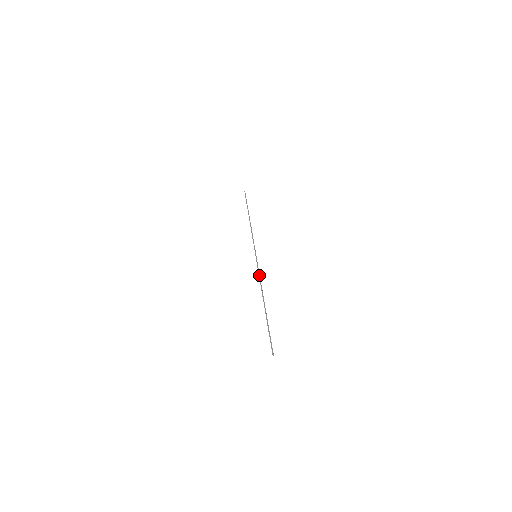
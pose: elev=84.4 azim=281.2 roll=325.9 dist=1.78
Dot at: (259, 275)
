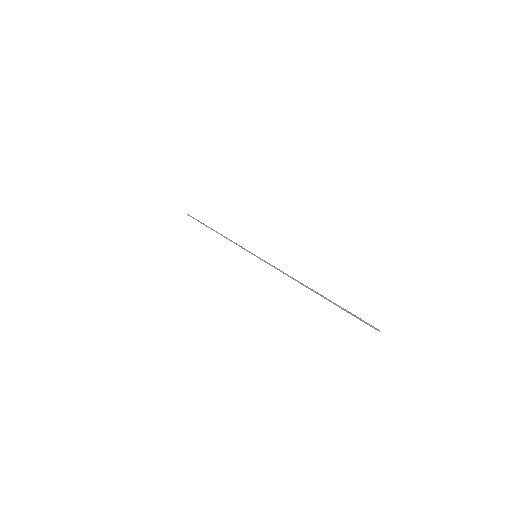
Dot at: occluded
